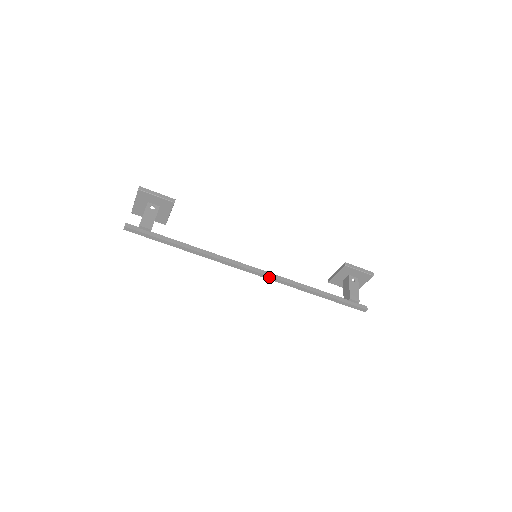
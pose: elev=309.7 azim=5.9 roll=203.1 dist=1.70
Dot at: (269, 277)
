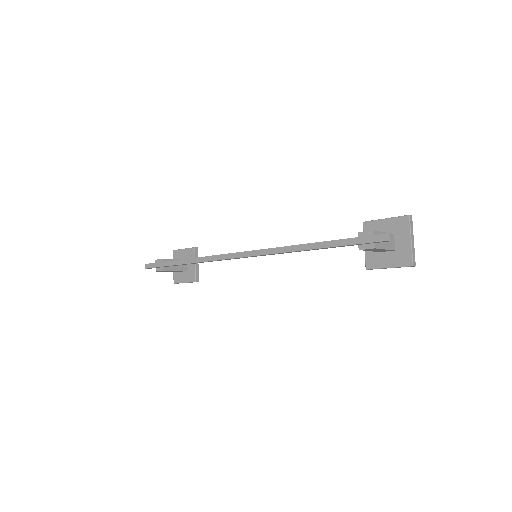
Dot at: (254, 252)
